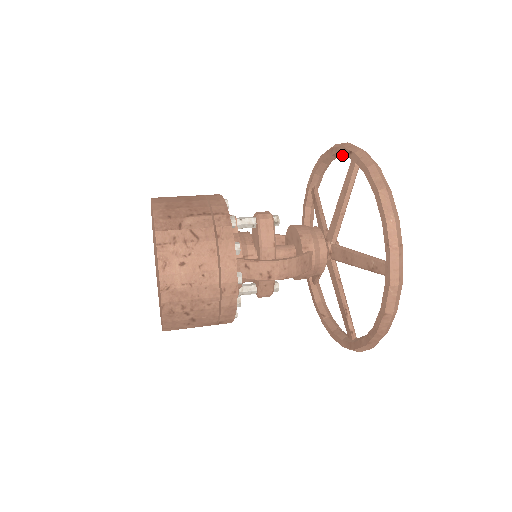
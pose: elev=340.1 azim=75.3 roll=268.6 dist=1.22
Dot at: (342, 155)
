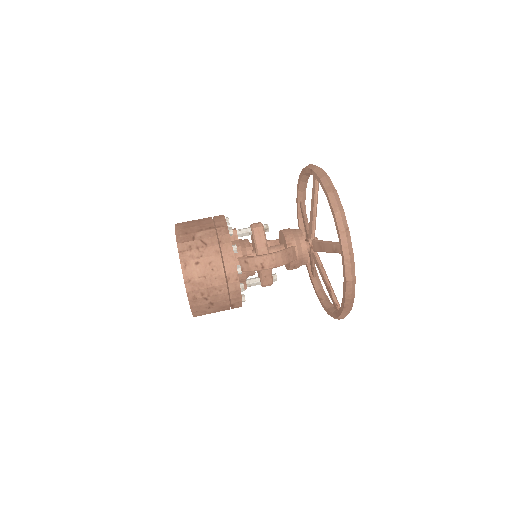
Dot at: (309, 173)
